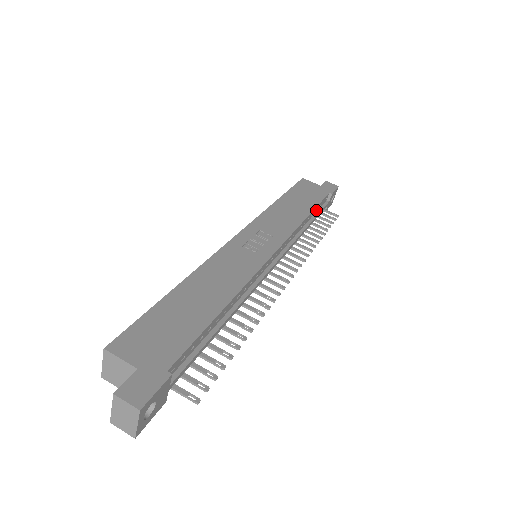
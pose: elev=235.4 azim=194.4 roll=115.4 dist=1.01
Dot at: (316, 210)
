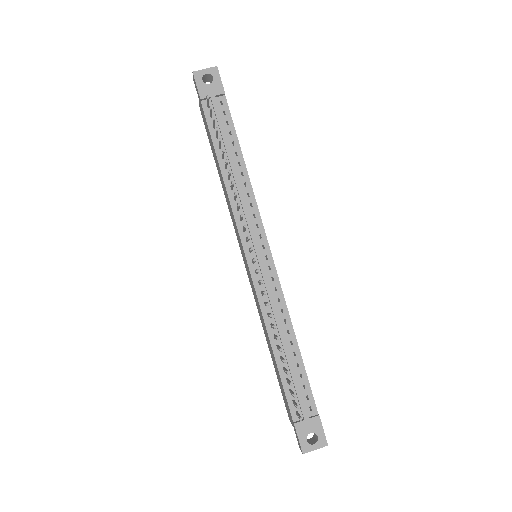
Dot at: (299, 374)
